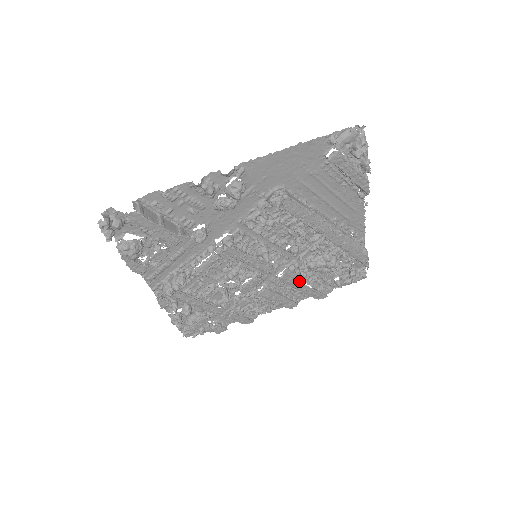
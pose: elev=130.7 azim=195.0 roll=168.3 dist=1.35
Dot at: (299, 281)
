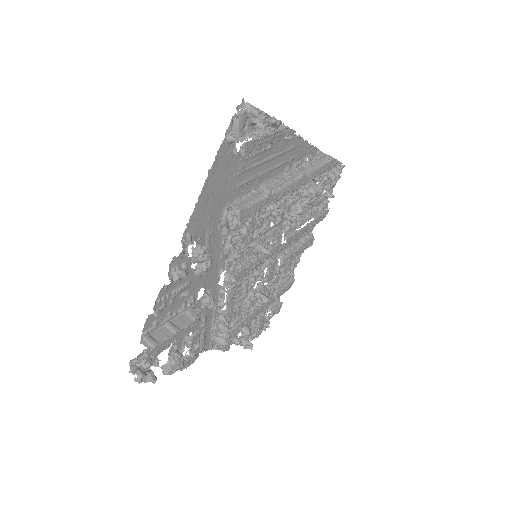
Dot at: occluded
